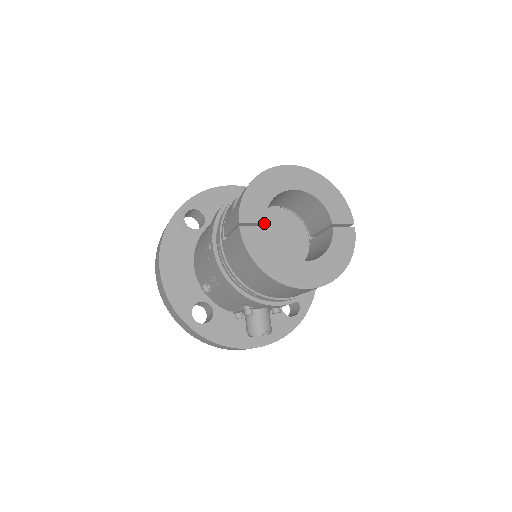
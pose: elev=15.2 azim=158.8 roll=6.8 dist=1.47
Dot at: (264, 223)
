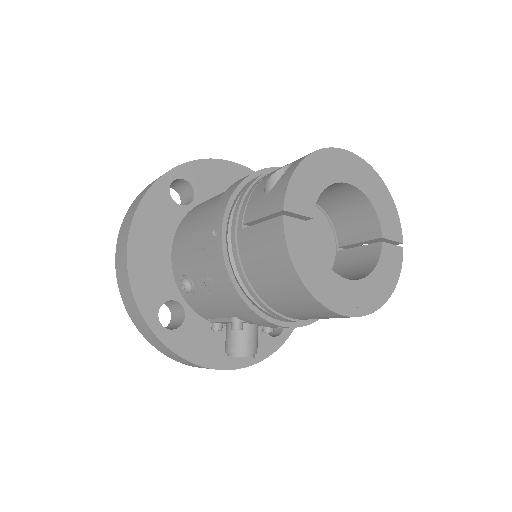
Dot at: (311, 218)
